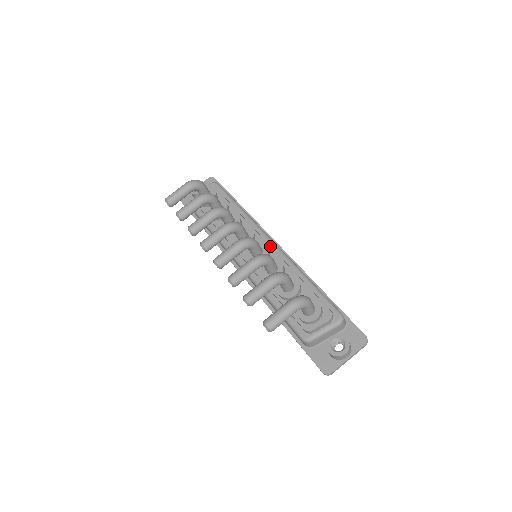
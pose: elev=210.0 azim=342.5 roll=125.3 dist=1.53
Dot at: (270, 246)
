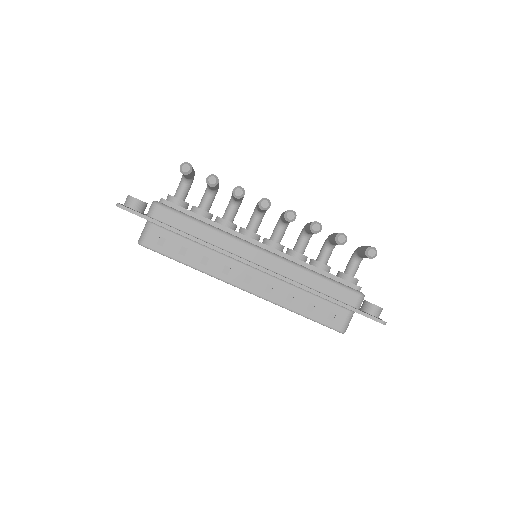
Dot at: occluded
